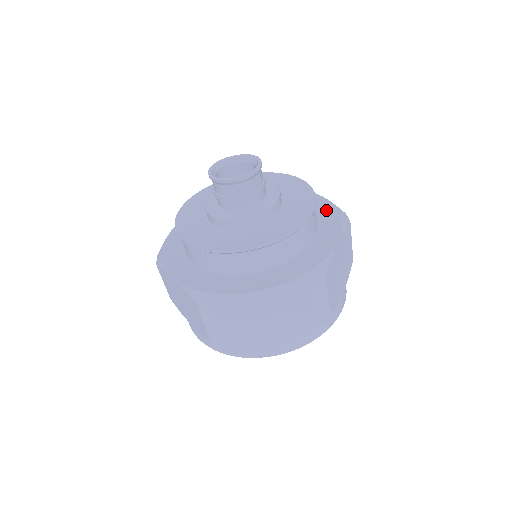
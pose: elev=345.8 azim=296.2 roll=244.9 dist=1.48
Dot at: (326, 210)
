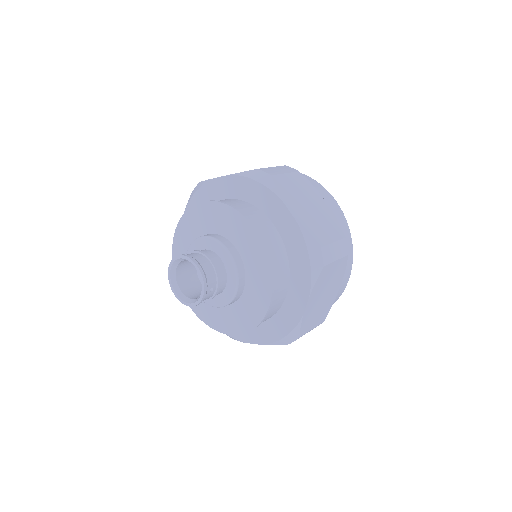
Dot at: (298, 250)
